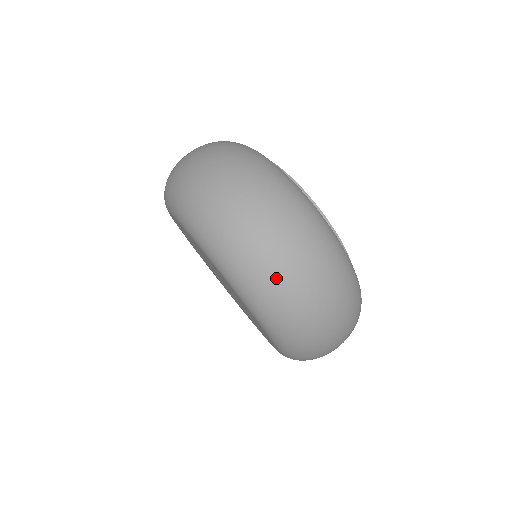
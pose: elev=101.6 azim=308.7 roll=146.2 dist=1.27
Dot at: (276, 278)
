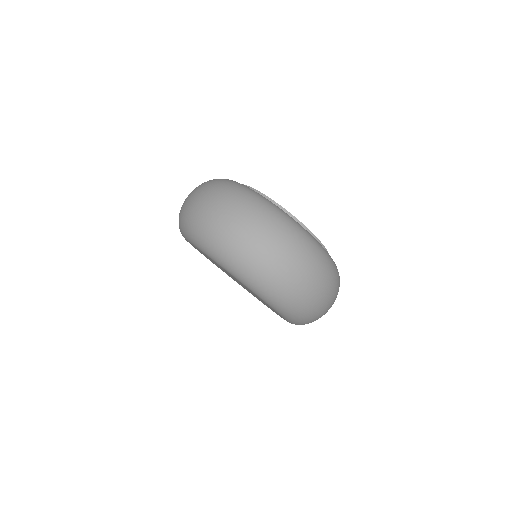
Dot at: (211, 225)
